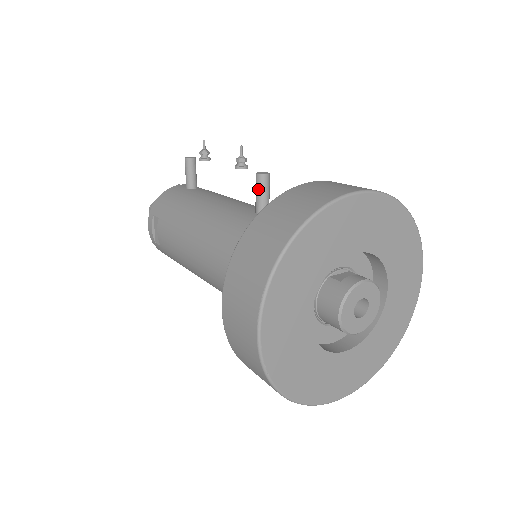
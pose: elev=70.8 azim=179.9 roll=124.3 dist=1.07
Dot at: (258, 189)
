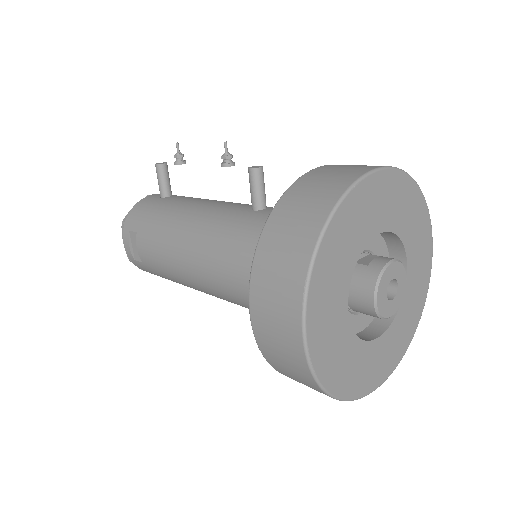
Dot at: (253, 184)
